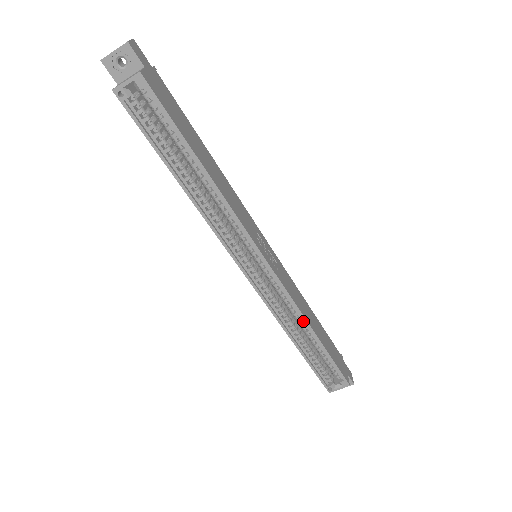
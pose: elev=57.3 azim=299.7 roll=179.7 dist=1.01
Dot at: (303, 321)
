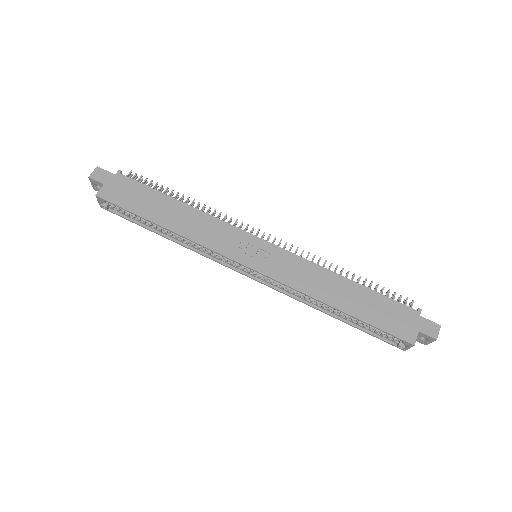
Dot at: (318, 299)
